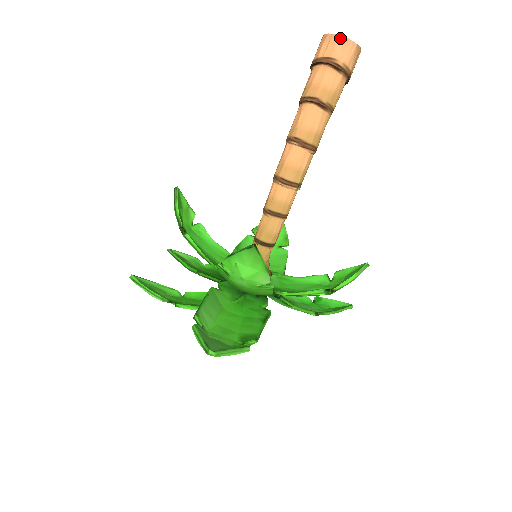
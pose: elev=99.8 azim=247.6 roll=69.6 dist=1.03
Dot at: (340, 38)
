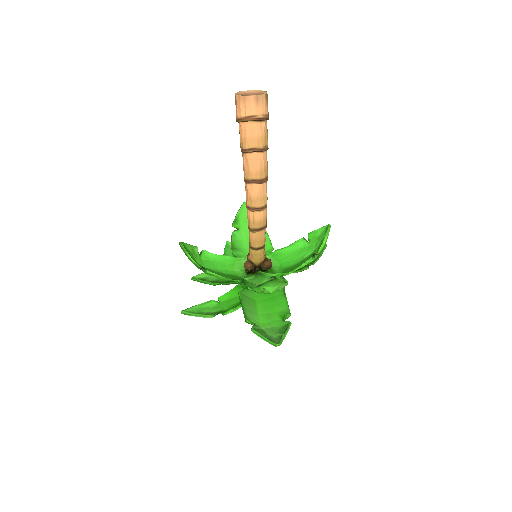
Dot at: (252, 98)
